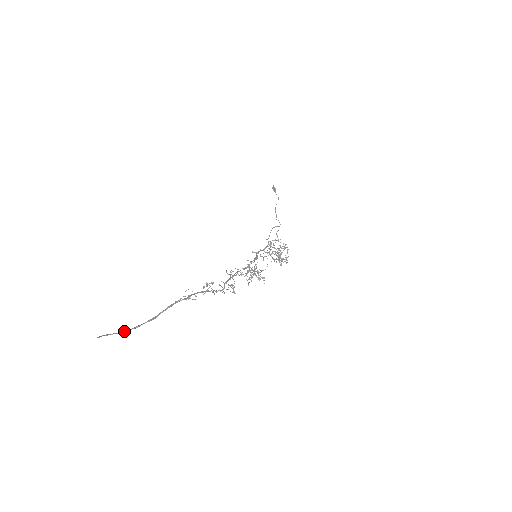
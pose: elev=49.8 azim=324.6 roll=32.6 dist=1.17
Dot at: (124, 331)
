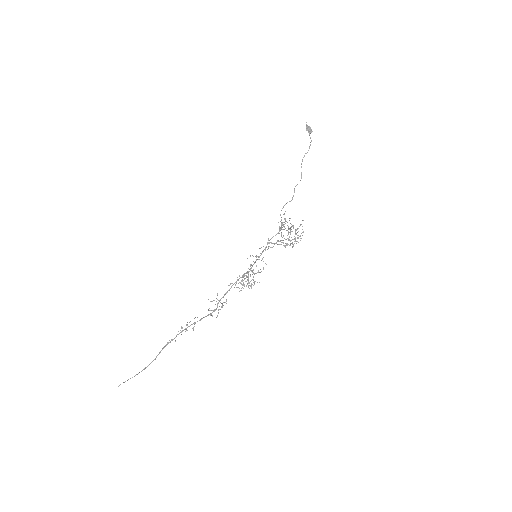
Dot at: occluded
